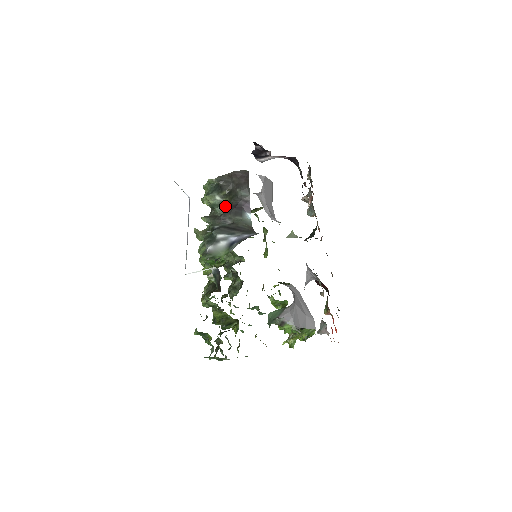
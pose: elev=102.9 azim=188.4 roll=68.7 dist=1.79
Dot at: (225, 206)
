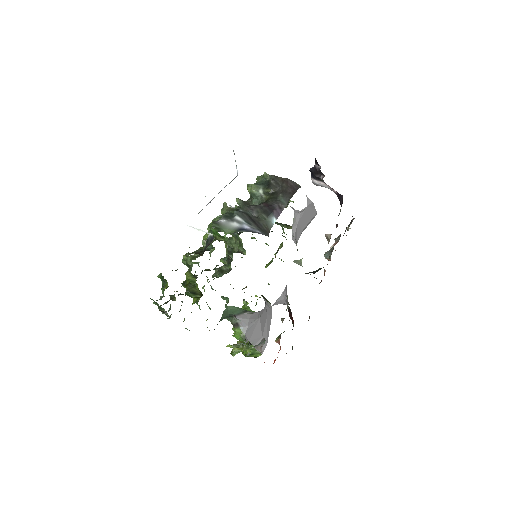
Dot at: (262, 201)
